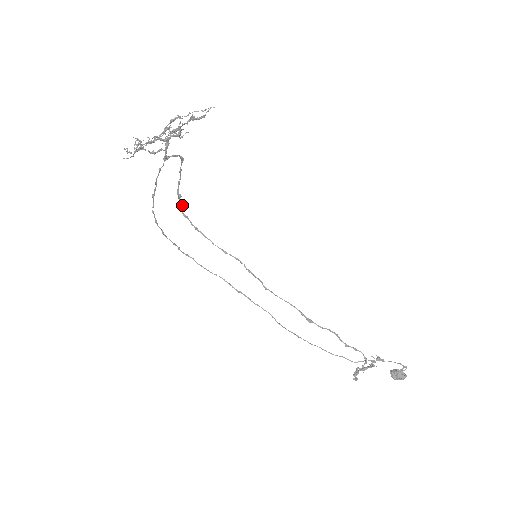
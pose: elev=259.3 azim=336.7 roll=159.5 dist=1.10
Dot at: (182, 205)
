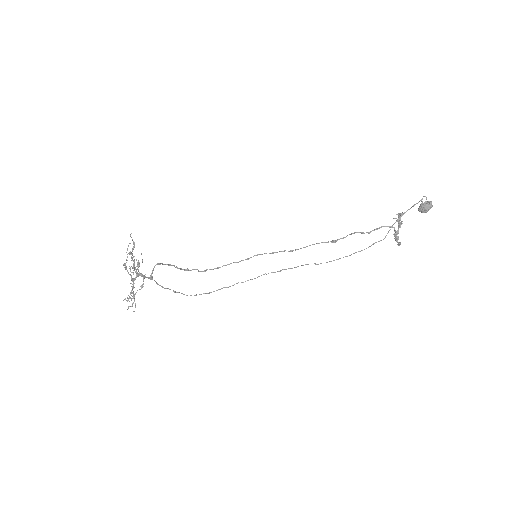
Dot at: occluded
